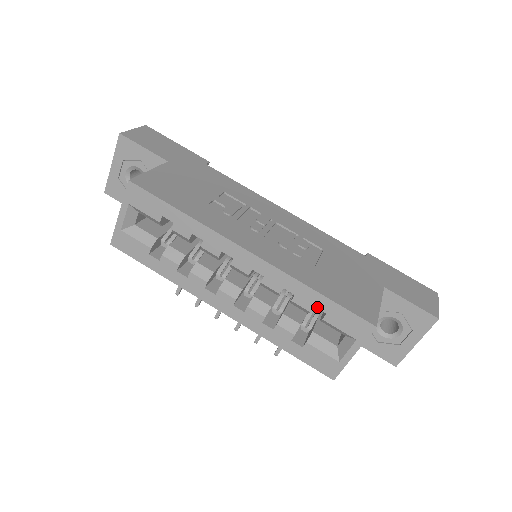
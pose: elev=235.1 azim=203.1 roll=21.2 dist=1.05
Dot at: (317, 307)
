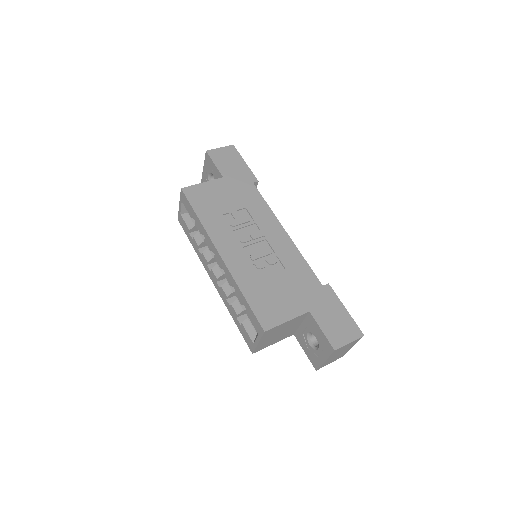
Dot at: (243, 304)
